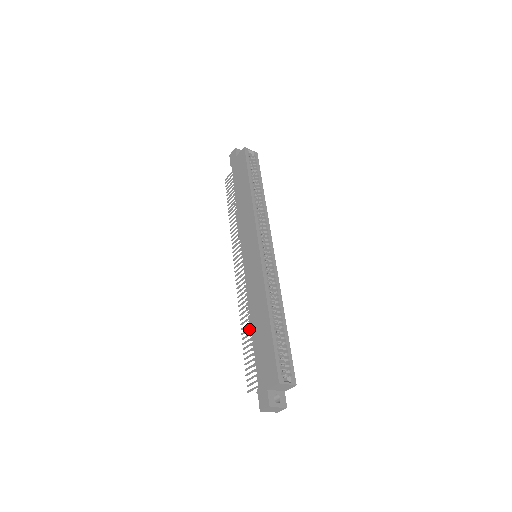
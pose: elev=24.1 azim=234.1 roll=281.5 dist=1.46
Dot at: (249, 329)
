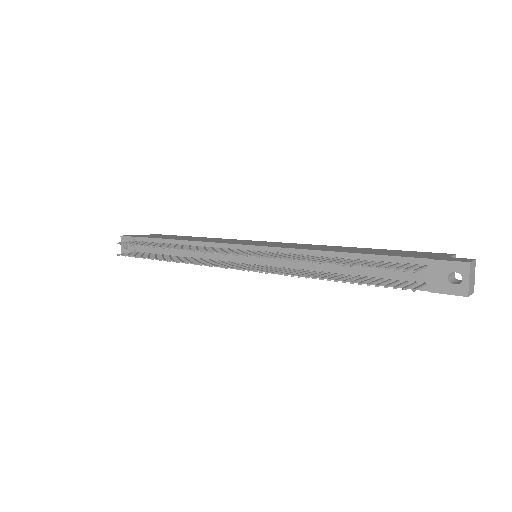
Dot at: (331, 259)
